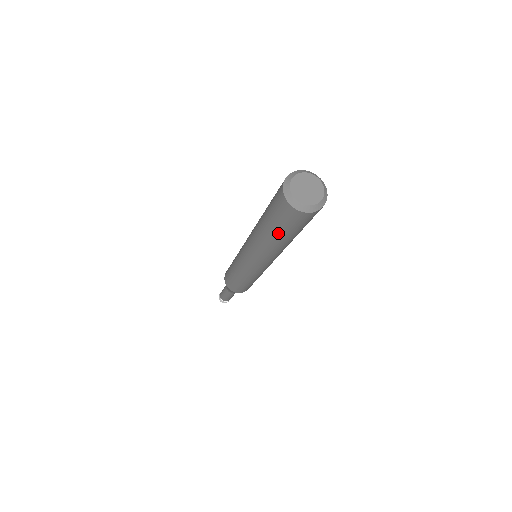
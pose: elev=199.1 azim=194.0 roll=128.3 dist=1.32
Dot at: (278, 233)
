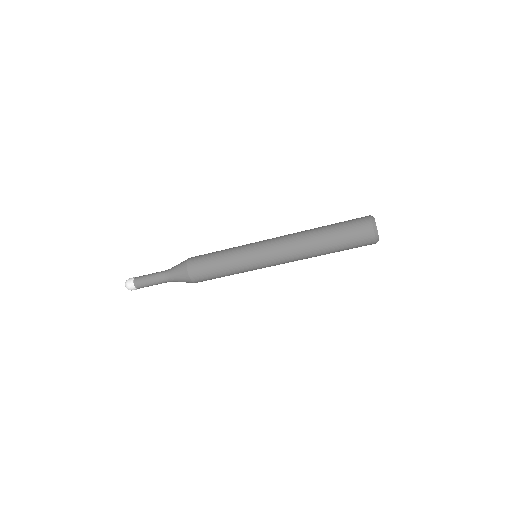
Dot at: (335, 241)
